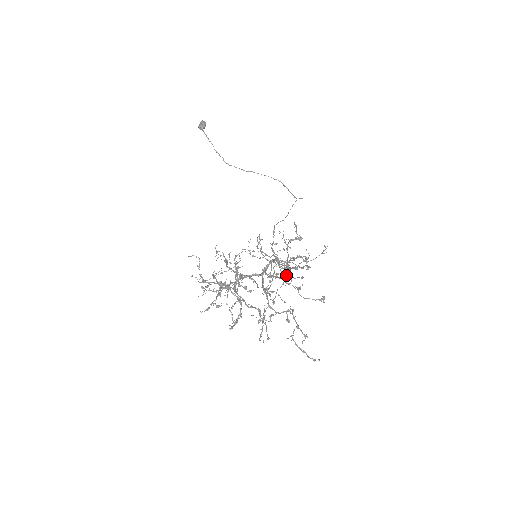
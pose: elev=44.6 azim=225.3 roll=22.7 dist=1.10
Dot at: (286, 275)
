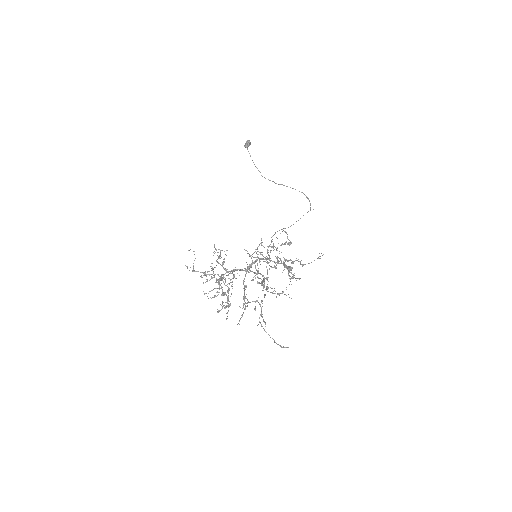
Dot at: (292, 276)
